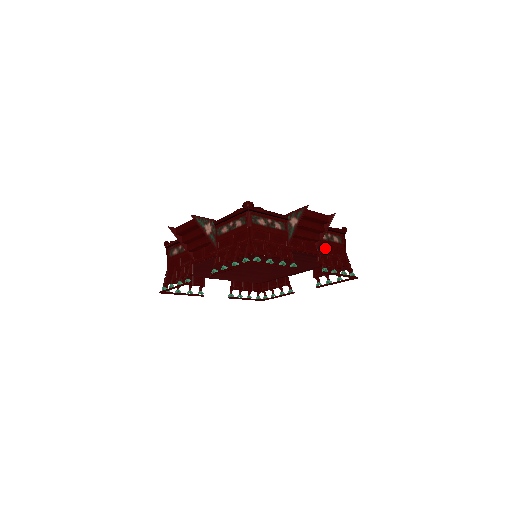
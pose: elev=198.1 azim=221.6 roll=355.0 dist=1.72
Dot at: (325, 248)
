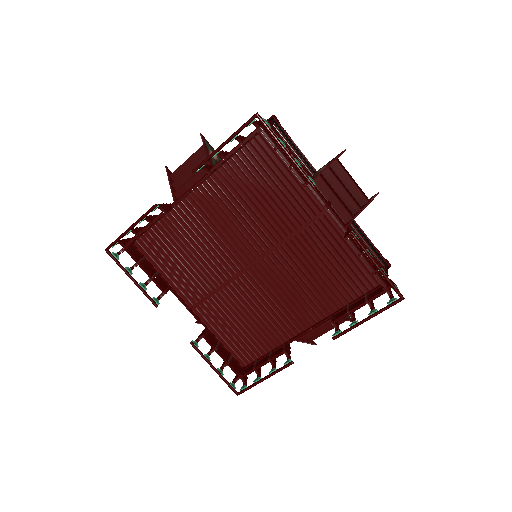
Dot at: occluded
